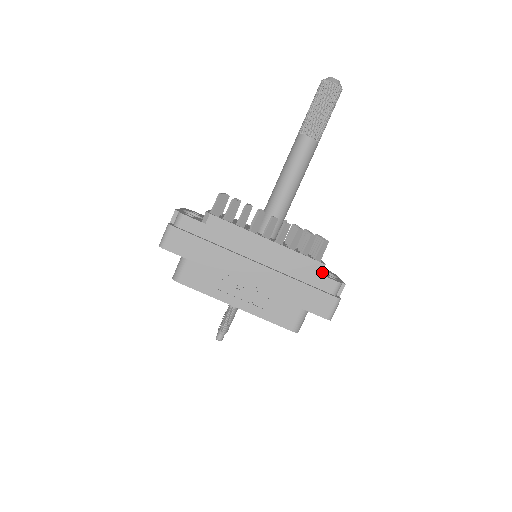
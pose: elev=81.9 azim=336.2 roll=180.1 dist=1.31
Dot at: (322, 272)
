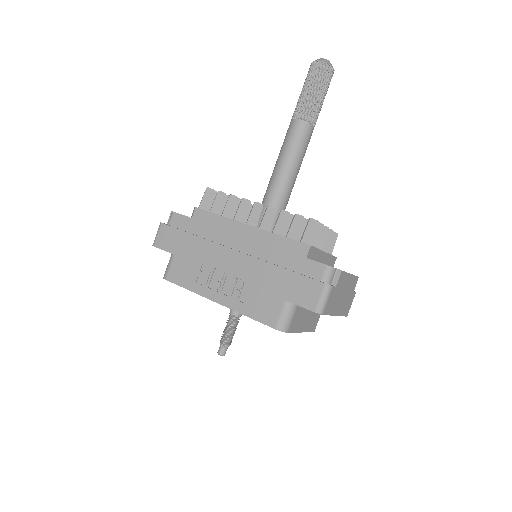
Dot at: occluded
